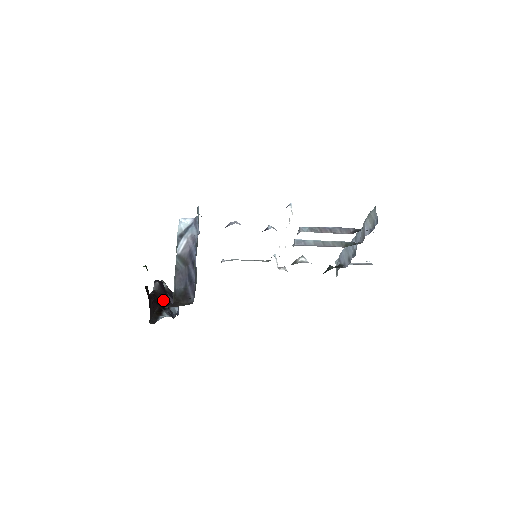
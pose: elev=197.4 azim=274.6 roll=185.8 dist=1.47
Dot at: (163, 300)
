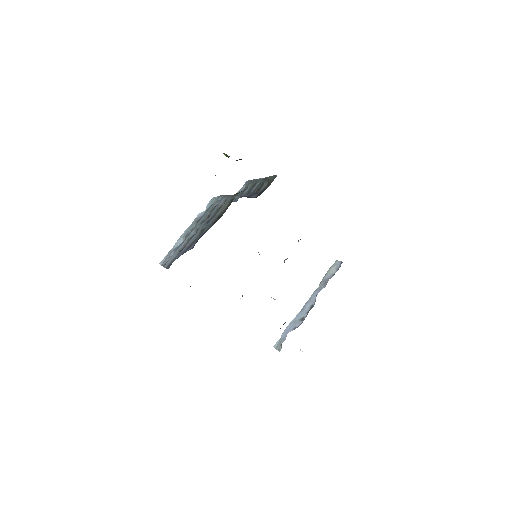
Dot at: occluded
